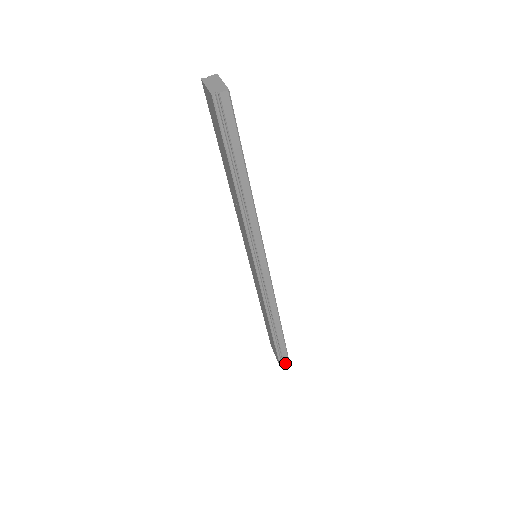
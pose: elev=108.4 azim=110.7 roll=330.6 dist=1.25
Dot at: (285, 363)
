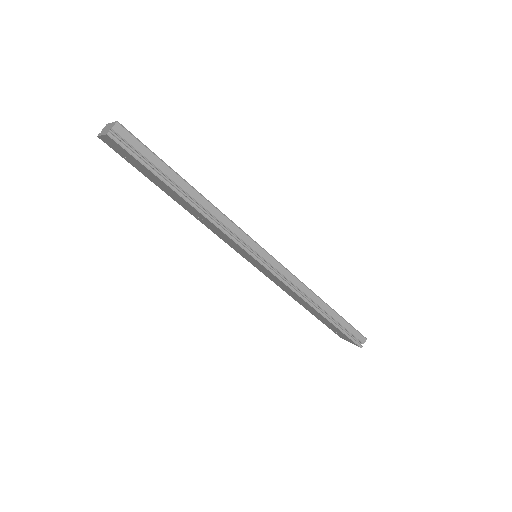
Dot at: (362, 341)
